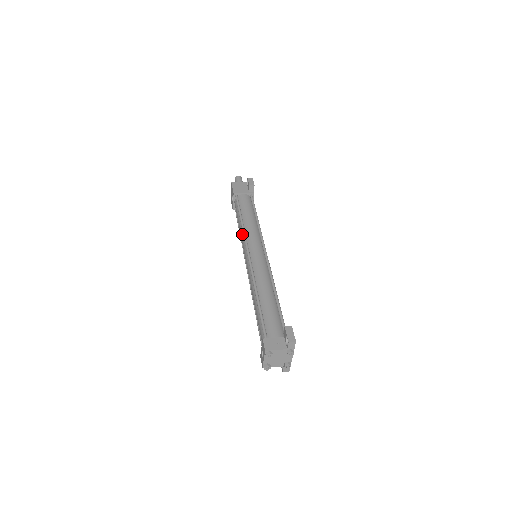
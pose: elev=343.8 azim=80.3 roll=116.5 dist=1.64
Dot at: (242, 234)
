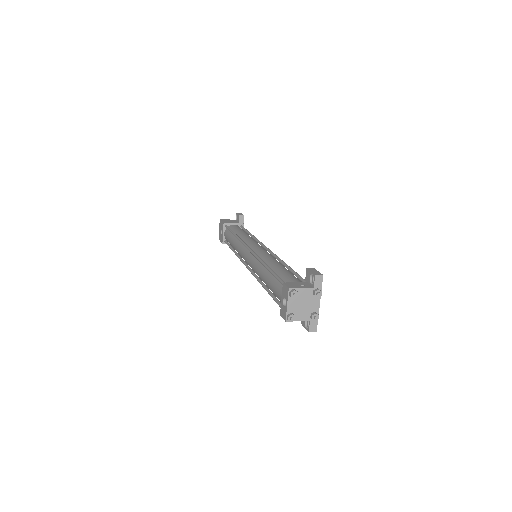
Dot at: (238, 244)
